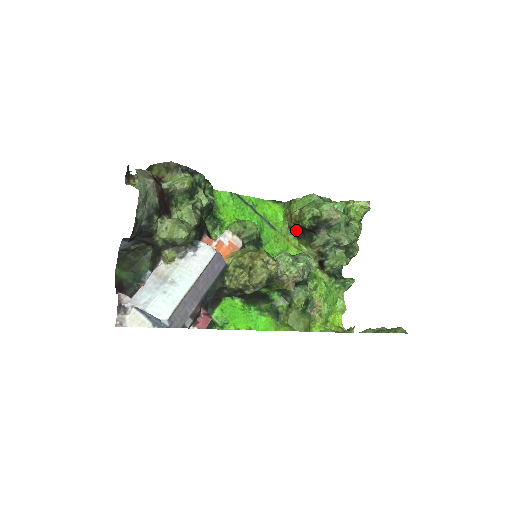
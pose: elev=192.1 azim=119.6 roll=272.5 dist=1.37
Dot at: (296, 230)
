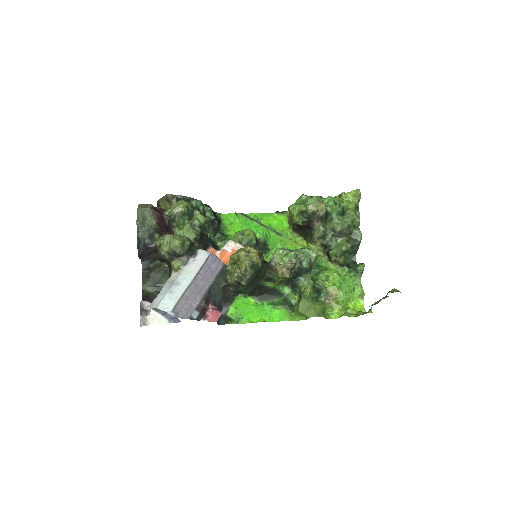
Dot at: (299, 231)
